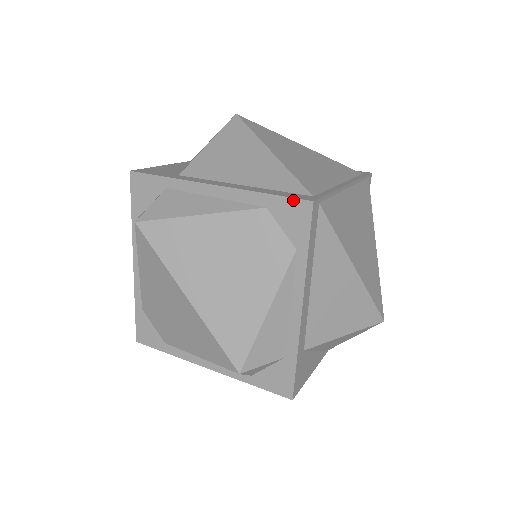
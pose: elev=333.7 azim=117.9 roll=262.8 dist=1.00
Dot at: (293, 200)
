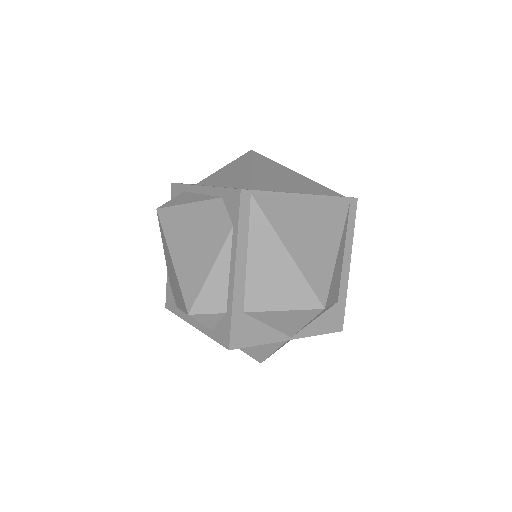
Dot at: (233, 190)
